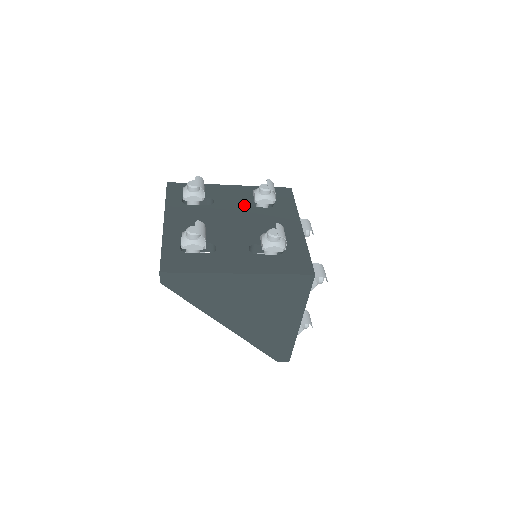
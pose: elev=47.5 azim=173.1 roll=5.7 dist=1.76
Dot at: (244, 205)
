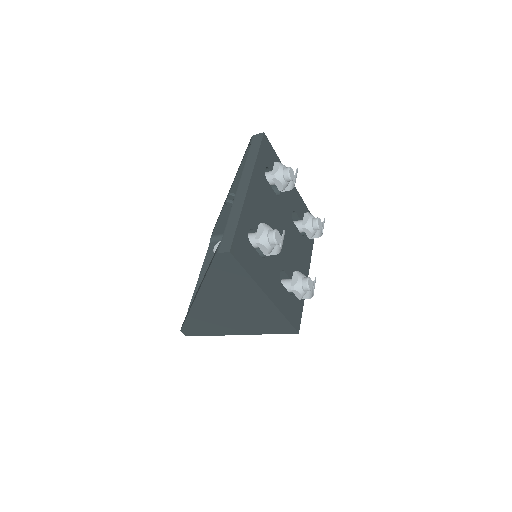
Dot at: occluded
